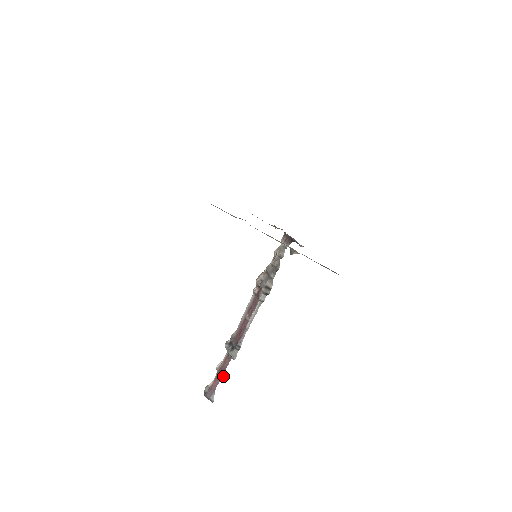
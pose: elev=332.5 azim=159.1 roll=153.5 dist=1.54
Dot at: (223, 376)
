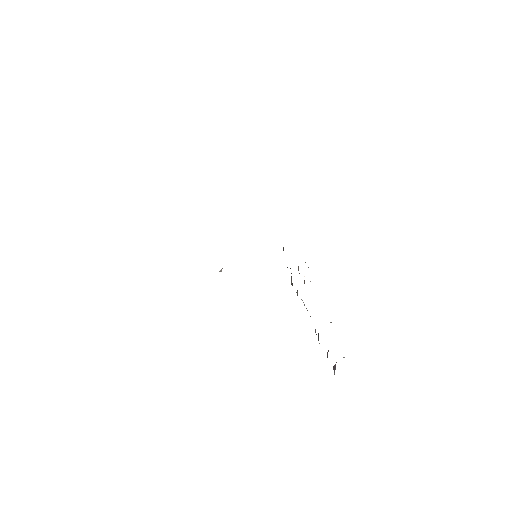
Dot at: occluded
